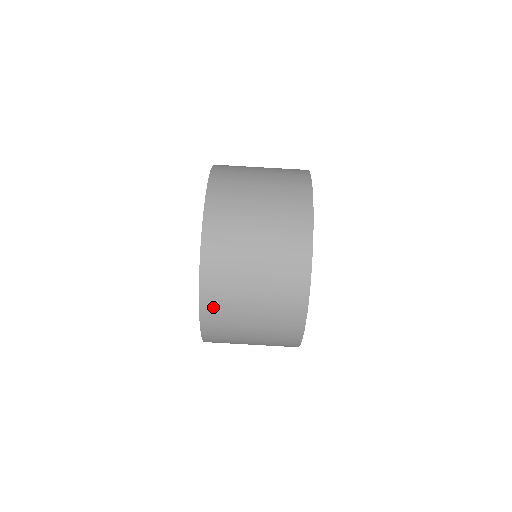
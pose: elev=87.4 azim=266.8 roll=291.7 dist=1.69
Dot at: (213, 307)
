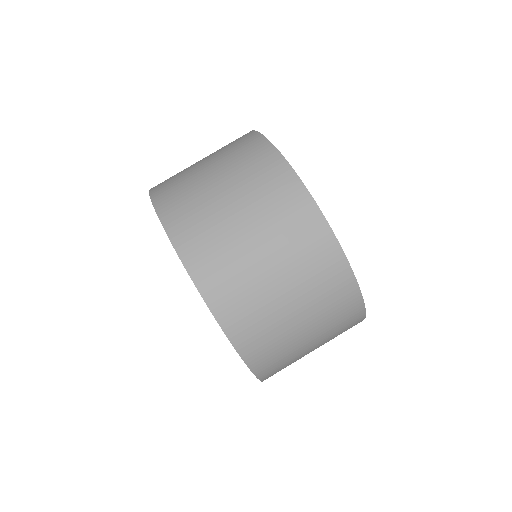
Dot at: (191, 241)
